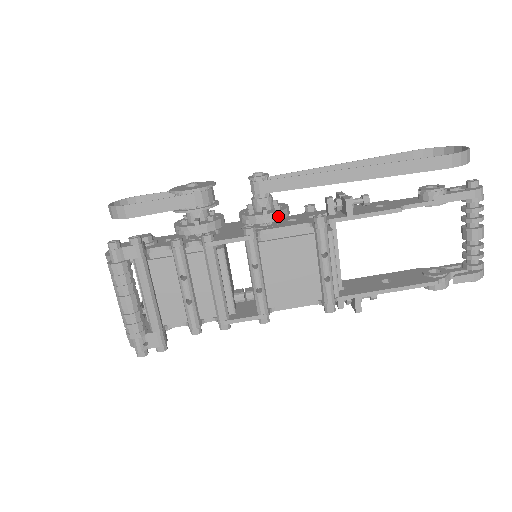
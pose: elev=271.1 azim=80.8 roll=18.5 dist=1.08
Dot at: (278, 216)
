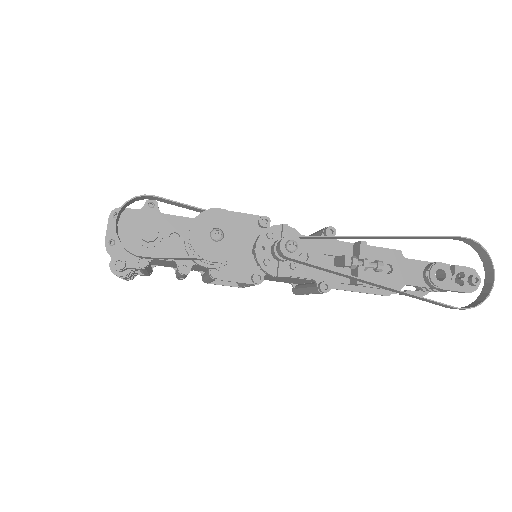
Dot at: occluded
